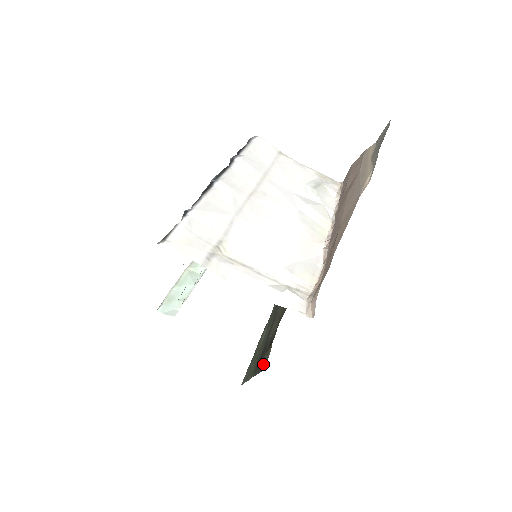
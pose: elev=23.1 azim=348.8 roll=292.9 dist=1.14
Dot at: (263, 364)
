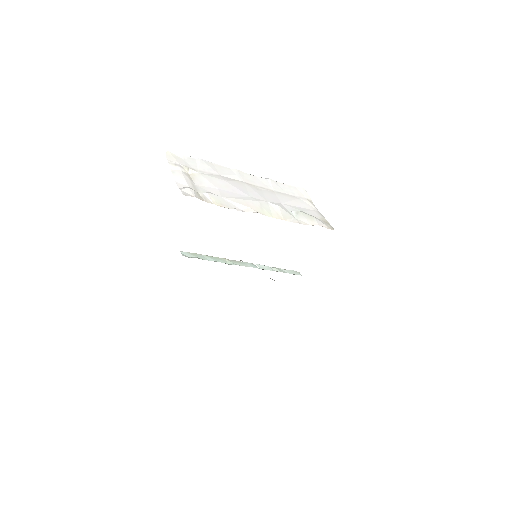
Dot at: occluded
